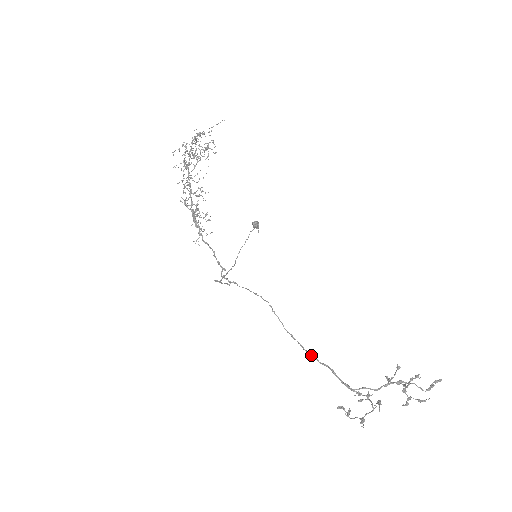
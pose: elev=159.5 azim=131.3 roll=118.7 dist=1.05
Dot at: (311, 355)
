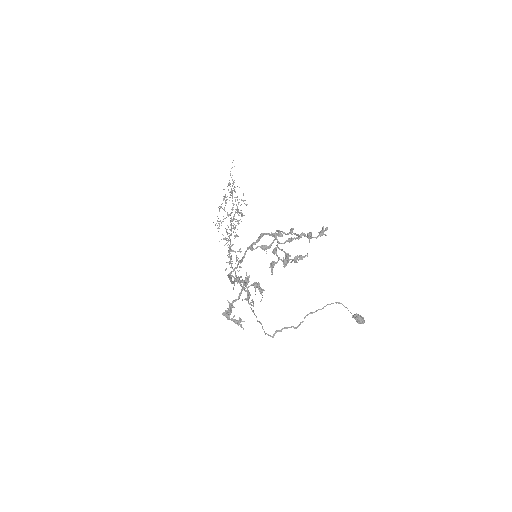
Dot at: occluded
